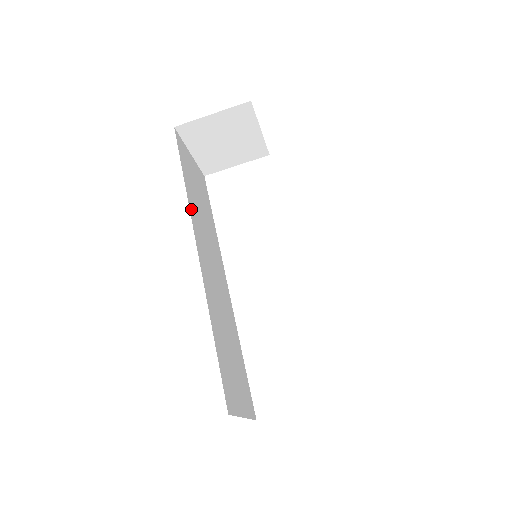
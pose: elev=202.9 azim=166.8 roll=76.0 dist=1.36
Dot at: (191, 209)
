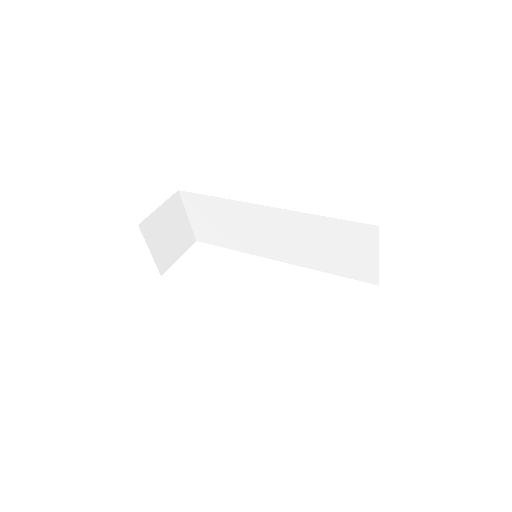
Dot at: occluded
